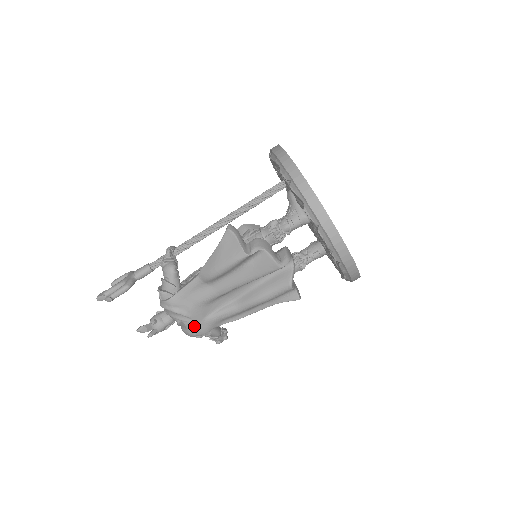
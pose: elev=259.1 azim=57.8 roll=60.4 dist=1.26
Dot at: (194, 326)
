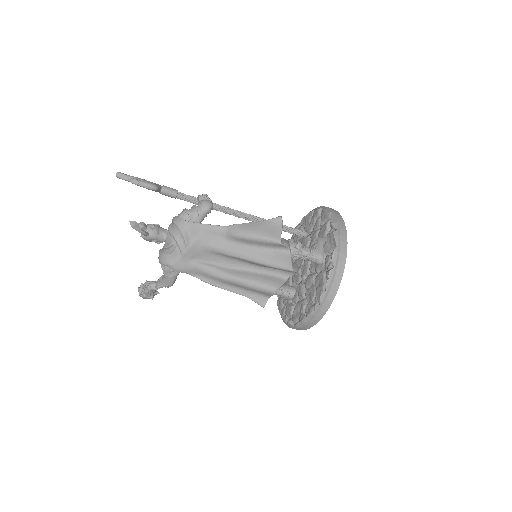
Dot at: (179, 257)
